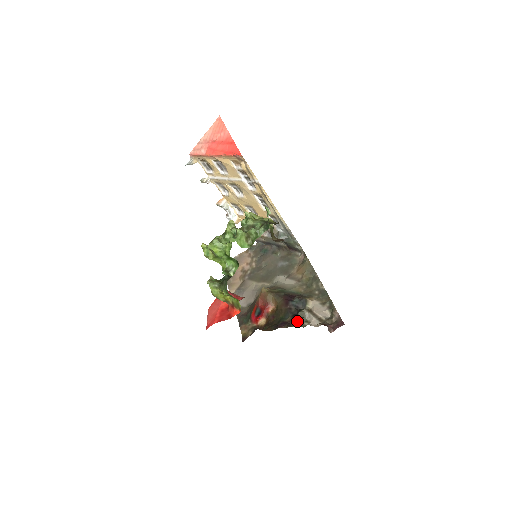
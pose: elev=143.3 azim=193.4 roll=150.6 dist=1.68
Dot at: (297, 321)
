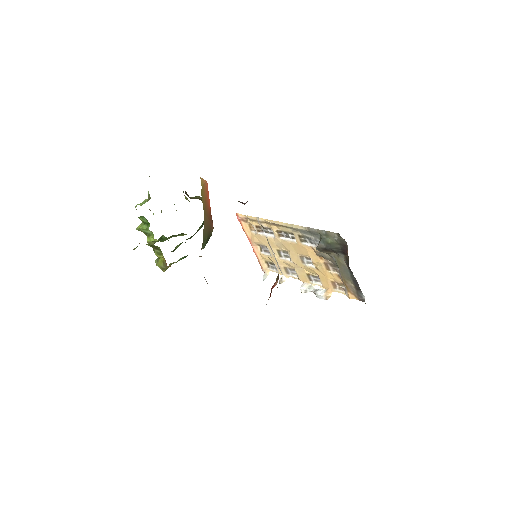
Dot at: occluded
